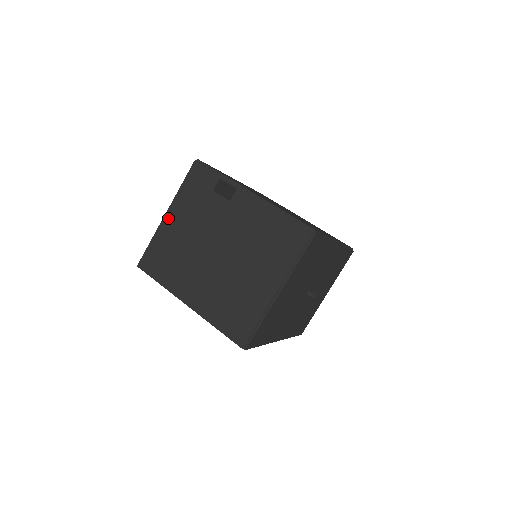
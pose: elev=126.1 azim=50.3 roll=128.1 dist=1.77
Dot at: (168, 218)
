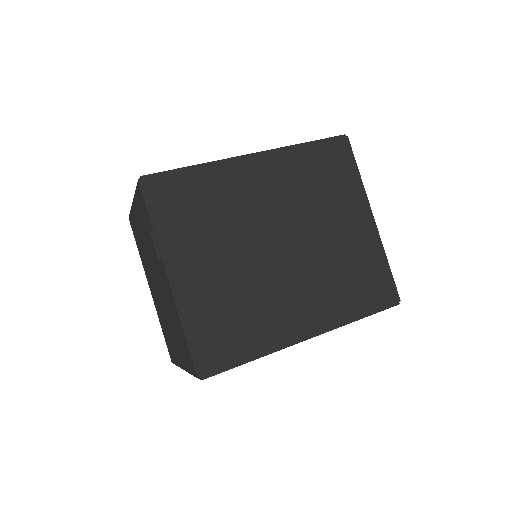
Dot at: (134, 208)
